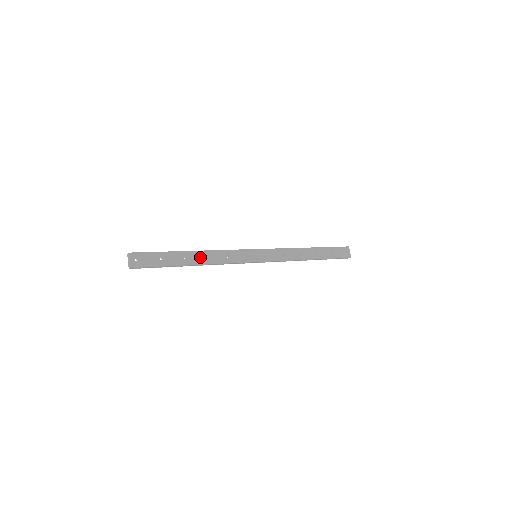
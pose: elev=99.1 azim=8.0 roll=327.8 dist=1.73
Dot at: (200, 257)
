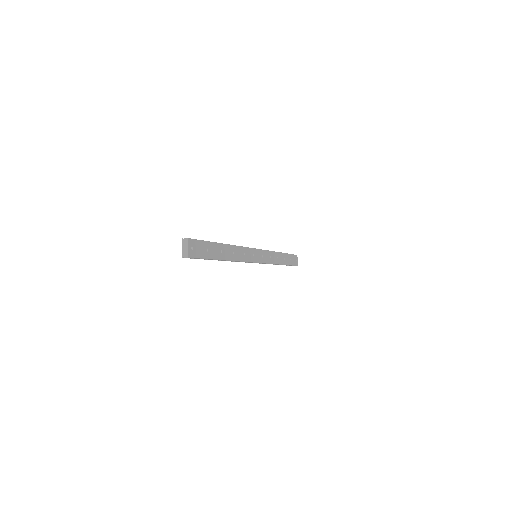
Dot at: (229, 252)
